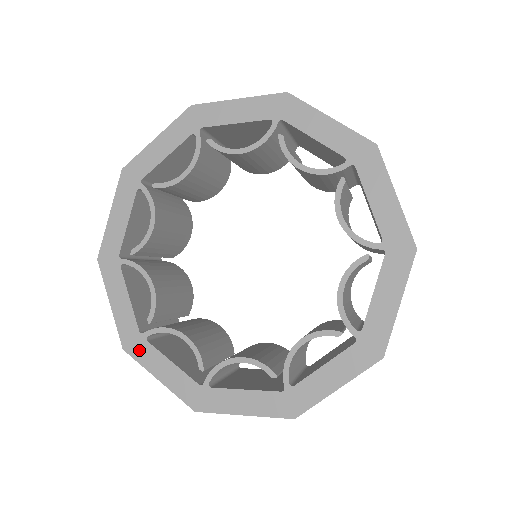
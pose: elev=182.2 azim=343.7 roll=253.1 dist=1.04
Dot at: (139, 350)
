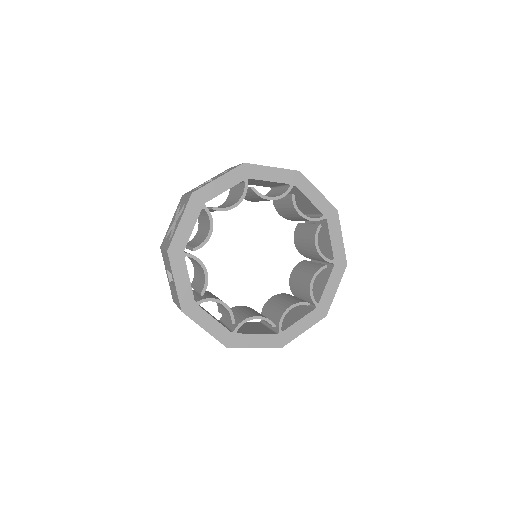
Dot at: (193, 312)
